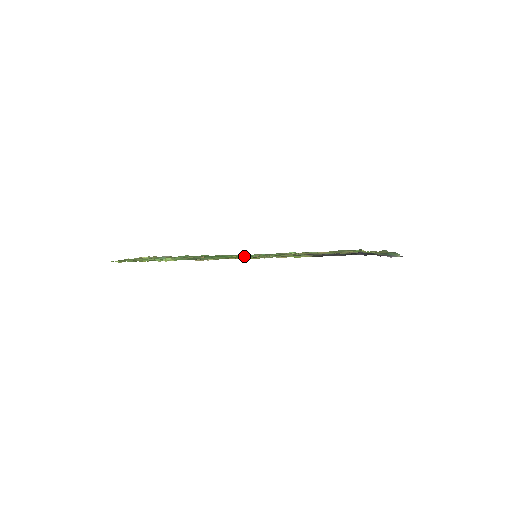
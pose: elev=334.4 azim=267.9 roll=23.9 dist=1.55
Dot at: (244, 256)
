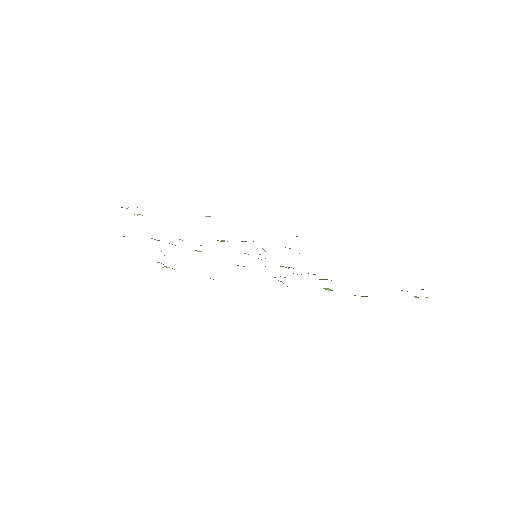
Dot at: occluded
